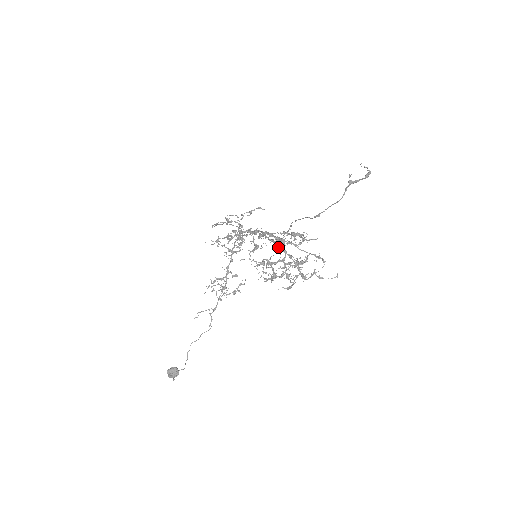
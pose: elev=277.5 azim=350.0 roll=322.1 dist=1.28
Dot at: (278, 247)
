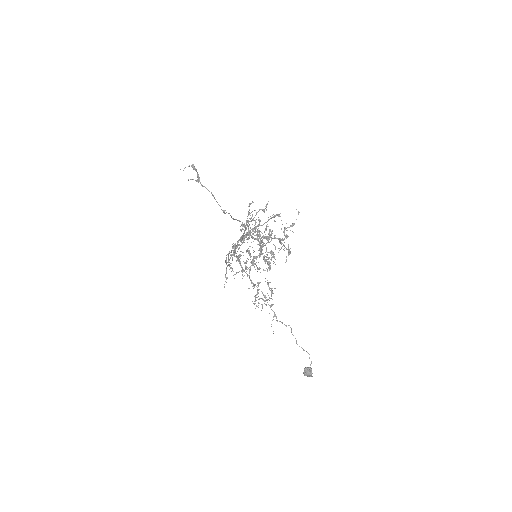
Dot at: (258, 235)
